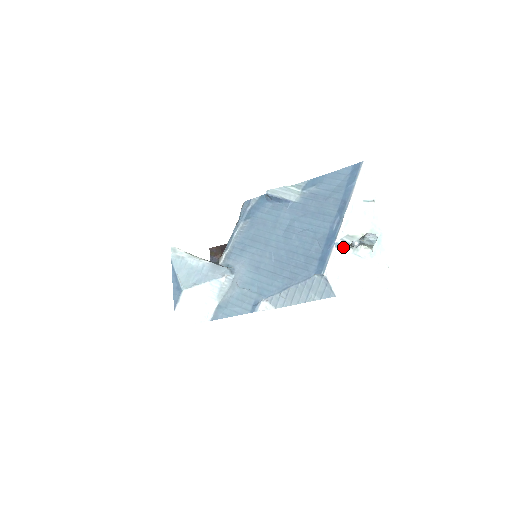
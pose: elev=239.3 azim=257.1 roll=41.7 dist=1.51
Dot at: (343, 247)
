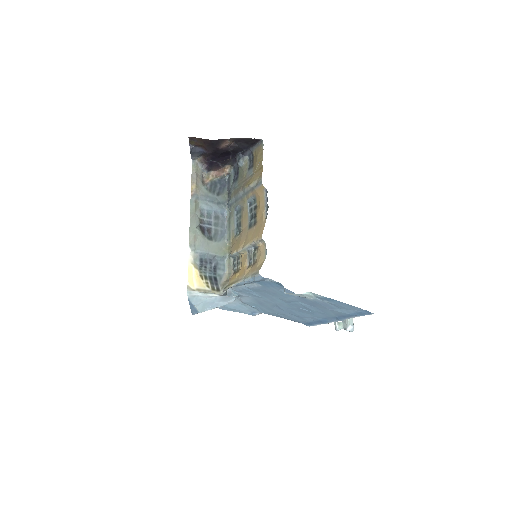
Dot at: occluded
